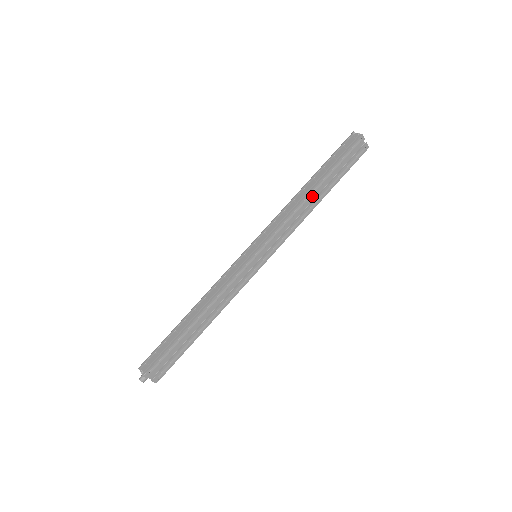
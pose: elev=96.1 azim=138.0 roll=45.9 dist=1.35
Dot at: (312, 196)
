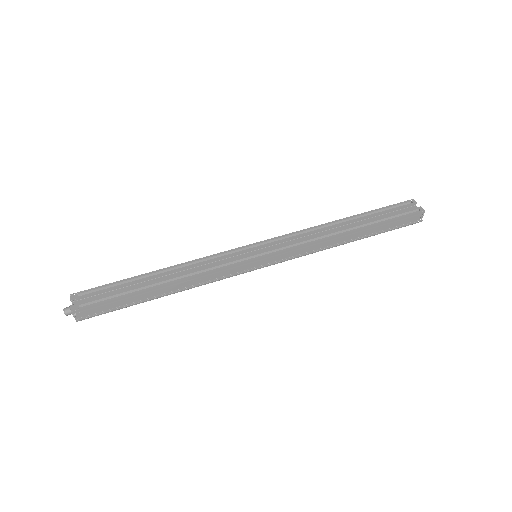
Dot at: (339, 225)
